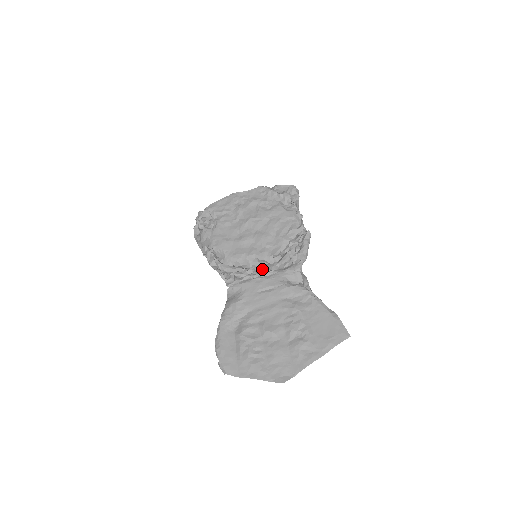
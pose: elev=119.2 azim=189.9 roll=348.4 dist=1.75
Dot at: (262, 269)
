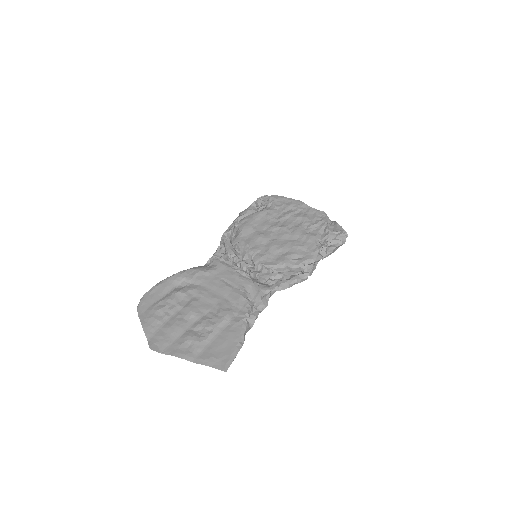
Dot at: (245, 267)
